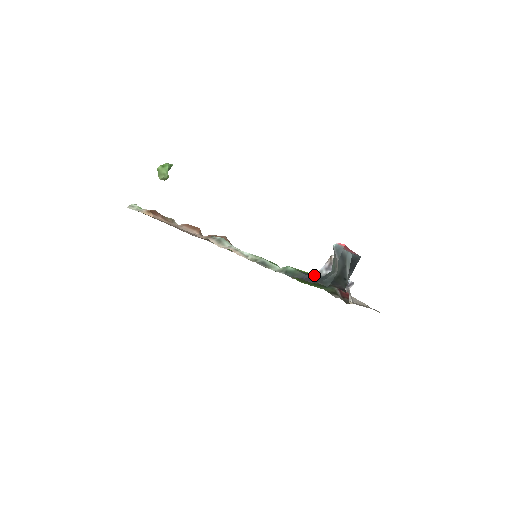
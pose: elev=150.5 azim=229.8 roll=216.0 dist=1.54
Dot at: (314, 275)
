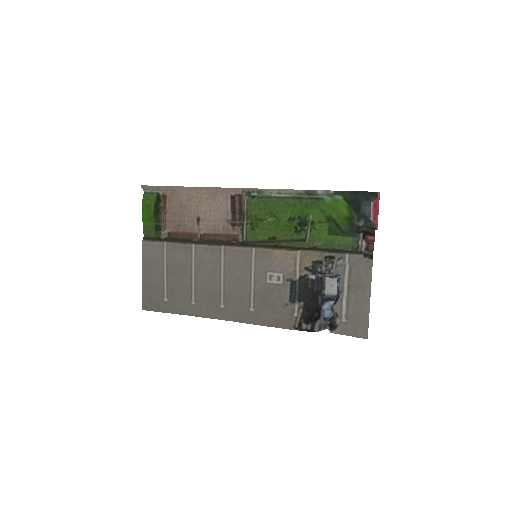
Dot at: (359, 198)
